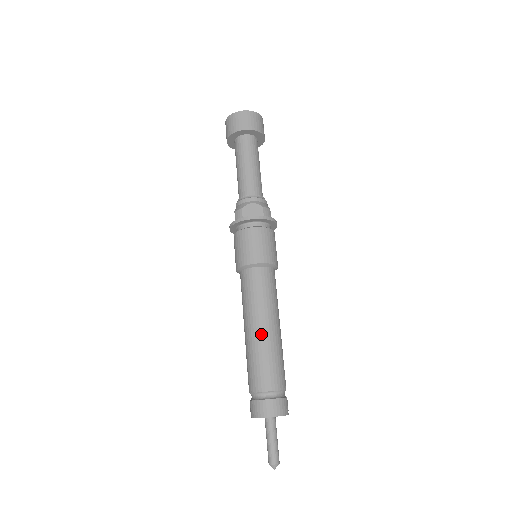
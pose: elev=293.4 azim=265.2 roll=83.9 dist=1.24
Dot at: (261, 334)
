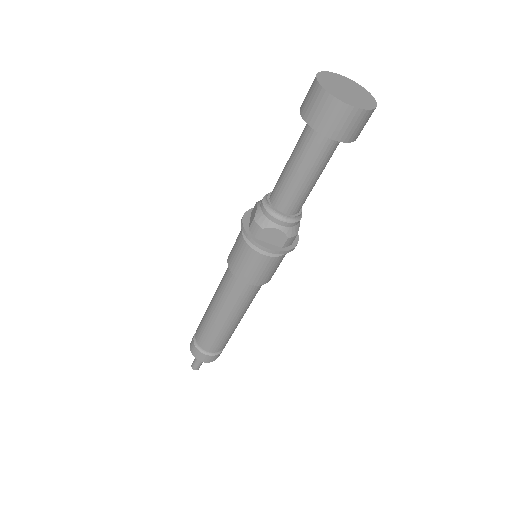
Dot at: (222, 324)
